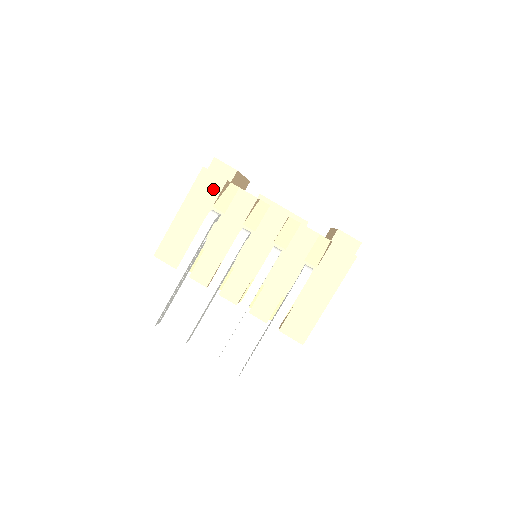
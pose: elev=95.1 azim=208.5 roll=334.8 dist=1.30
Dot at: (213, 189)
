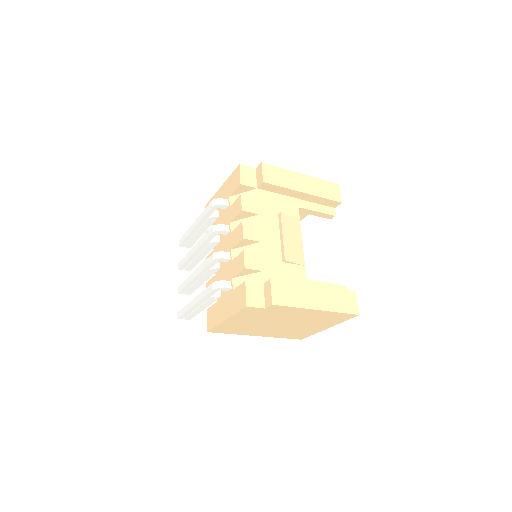
Dot at: (235, 184)
